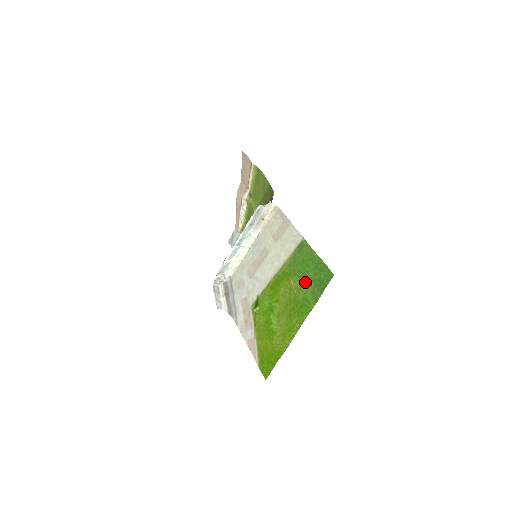
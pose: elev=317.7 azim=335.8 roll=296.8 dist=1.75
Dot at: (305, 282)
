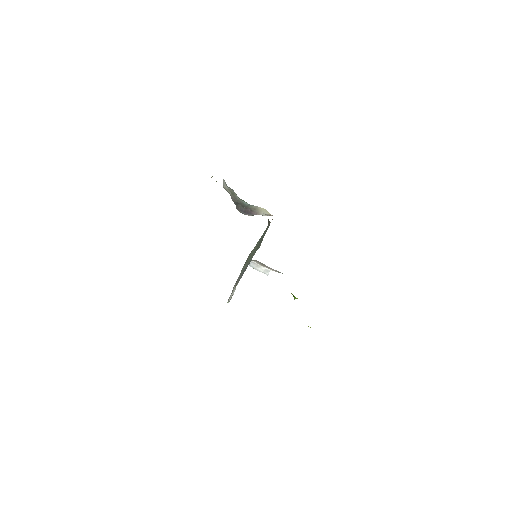
Dot at: occluded
